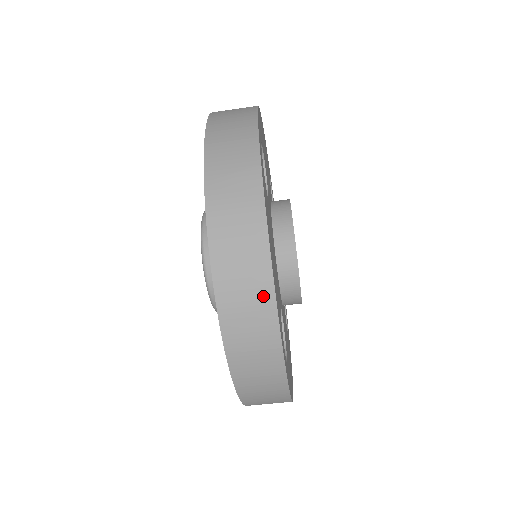
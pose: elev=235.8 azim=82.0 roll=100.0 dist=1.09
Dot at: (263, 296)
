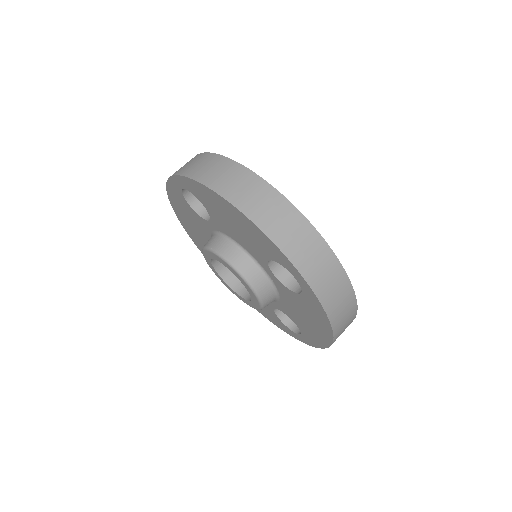
Dot at: (276, 200)
